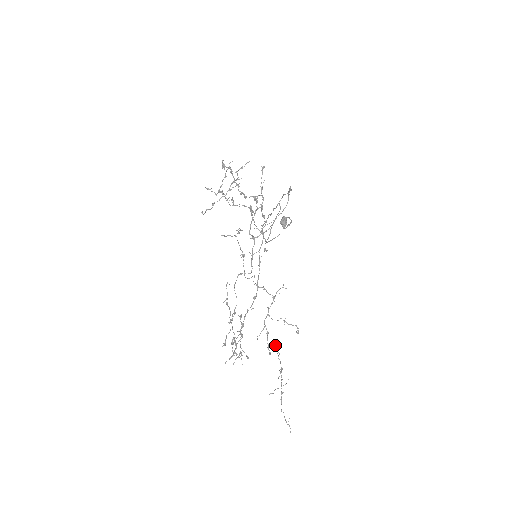
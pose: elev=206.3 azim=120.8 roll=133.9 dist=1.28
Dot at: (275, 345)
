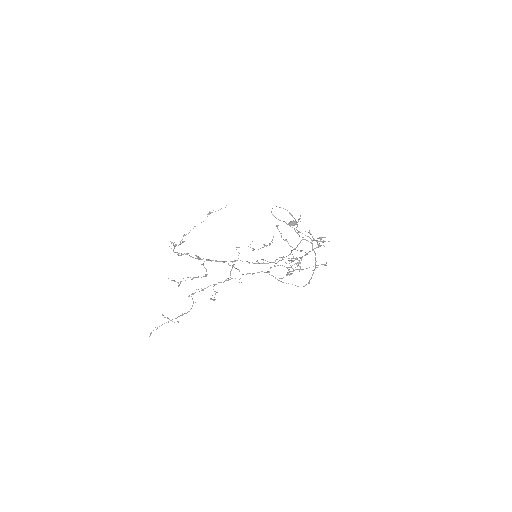
Dot at: occluded
